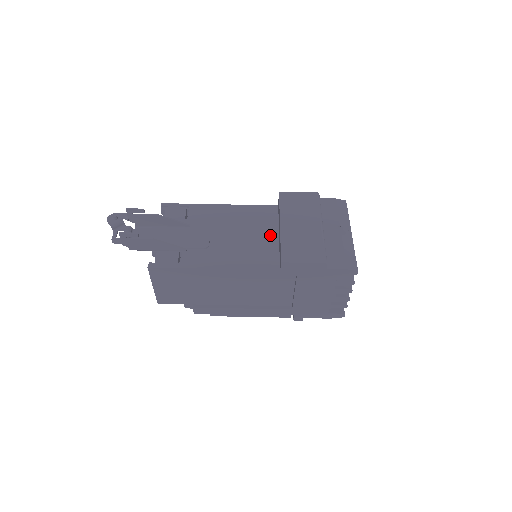
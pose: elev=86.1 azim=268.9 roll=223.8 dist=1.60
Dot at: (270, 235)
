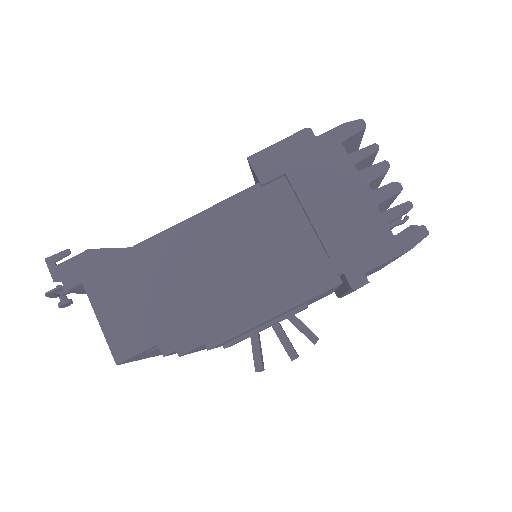
Dot at: occluded
